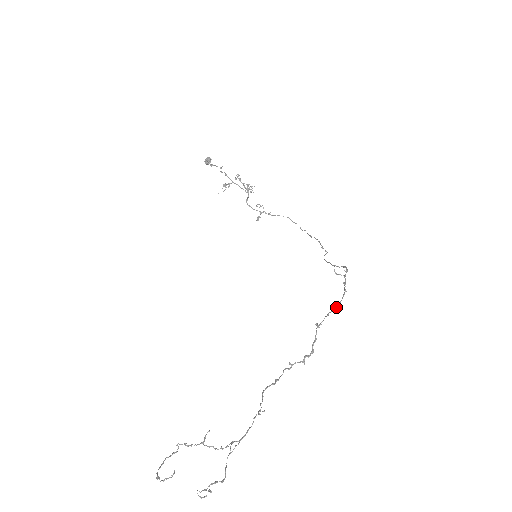
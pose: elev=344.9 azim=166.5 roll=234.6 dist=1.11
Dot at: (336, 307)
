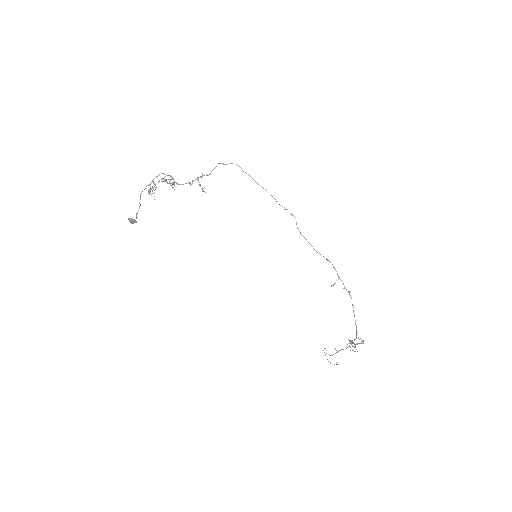
Dot at: (353, 307)
